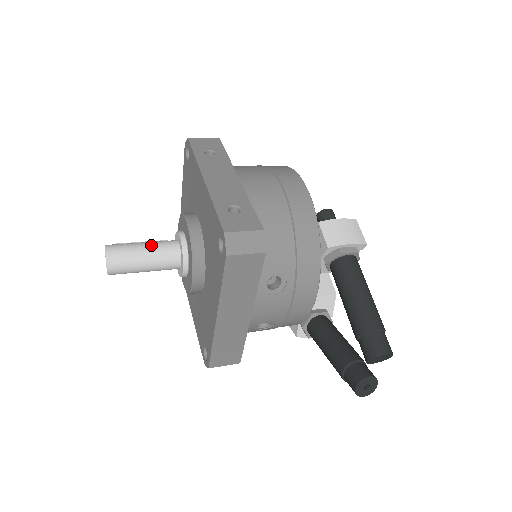
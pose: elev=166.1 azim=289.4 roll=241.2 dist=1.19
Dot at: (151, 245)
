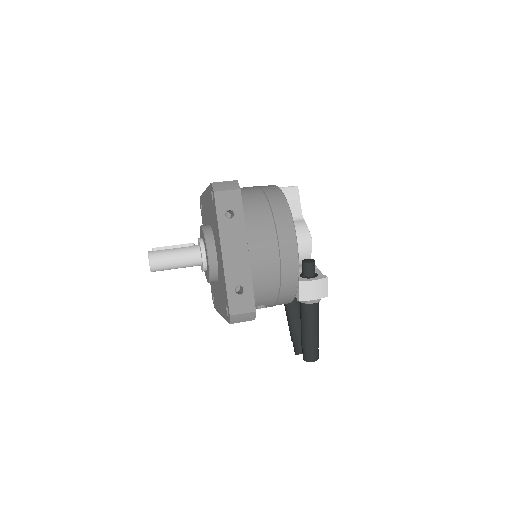
Dot at: (181, 258)
